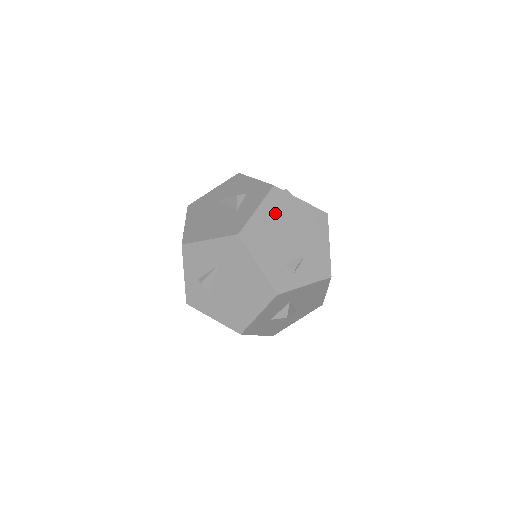
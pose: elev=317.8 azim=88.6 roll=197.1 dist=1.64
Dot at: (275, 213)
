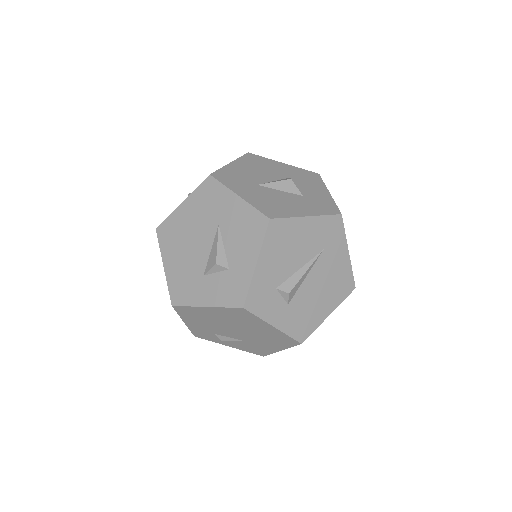
Dot at: (228, 317)
